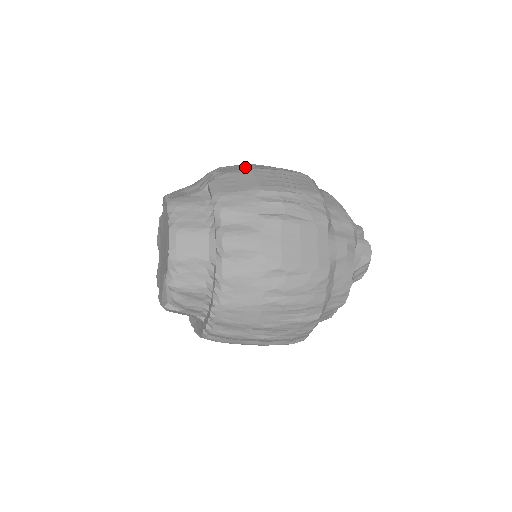
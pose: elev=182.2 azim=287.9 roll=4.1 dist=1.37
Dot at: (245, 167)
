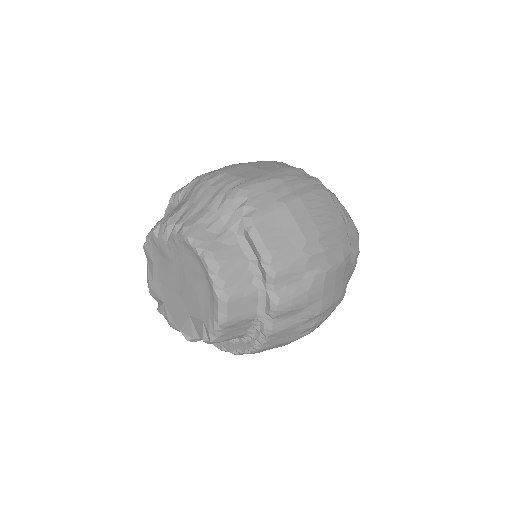
Dot at: (273, 193)
